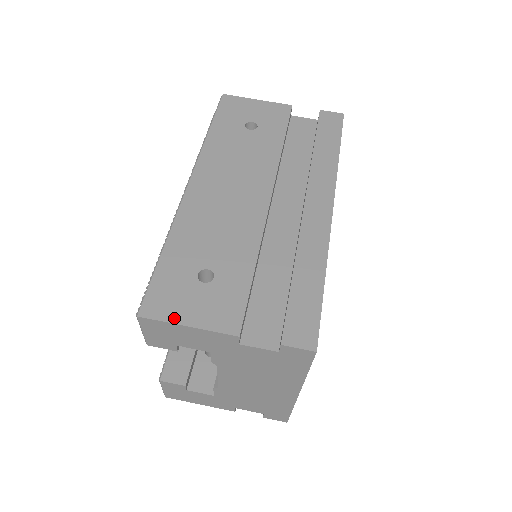
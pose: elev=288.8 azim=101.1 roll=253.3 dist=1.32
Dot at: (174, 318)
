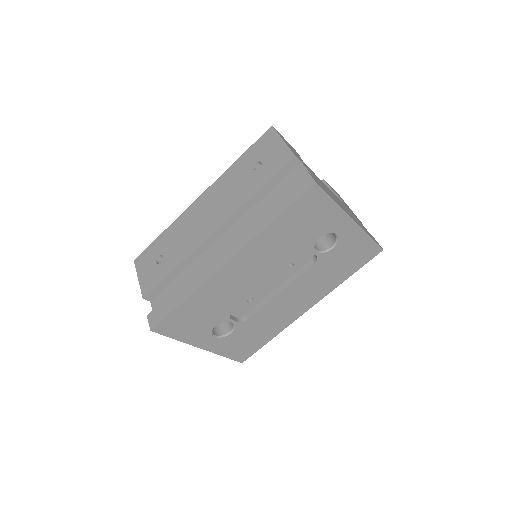
Dot at: (139, 271)
